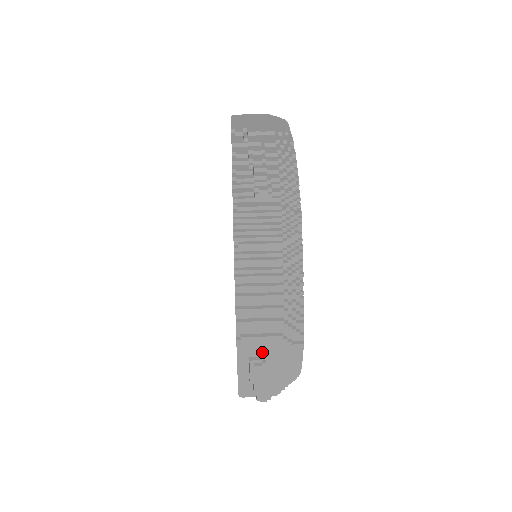
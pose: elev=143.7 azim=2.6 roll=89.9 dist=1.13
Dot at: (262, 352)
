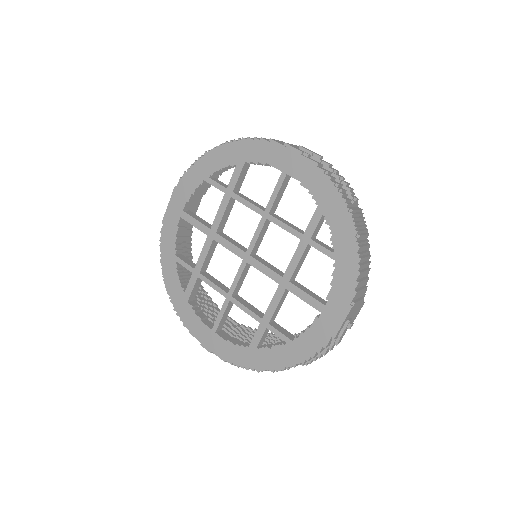
Dot at: (352, 313)
